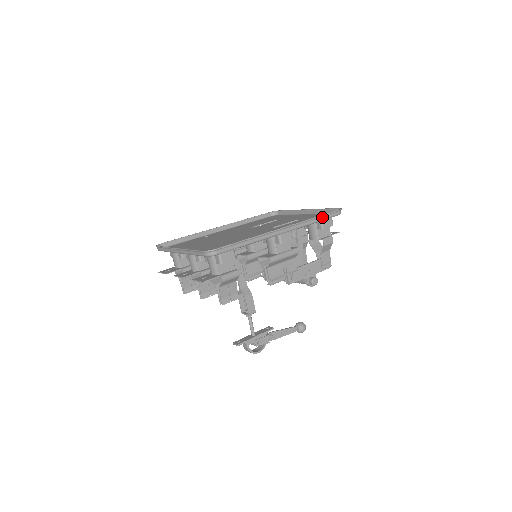
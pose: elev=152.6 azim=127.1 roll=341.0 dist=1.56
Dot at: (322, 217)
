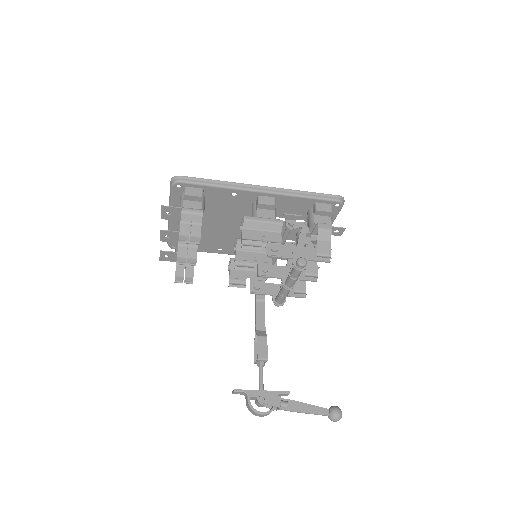
Dot at: (314, 195)
